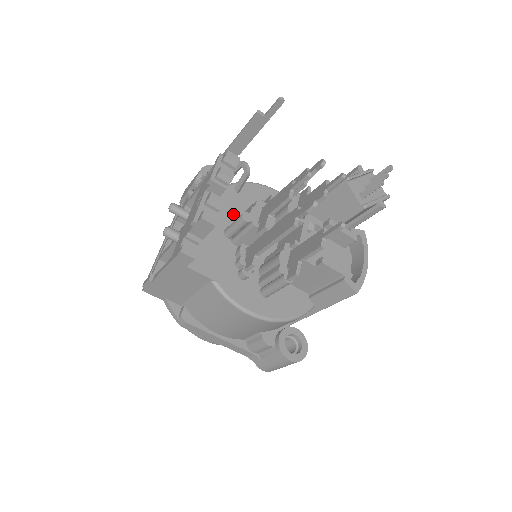
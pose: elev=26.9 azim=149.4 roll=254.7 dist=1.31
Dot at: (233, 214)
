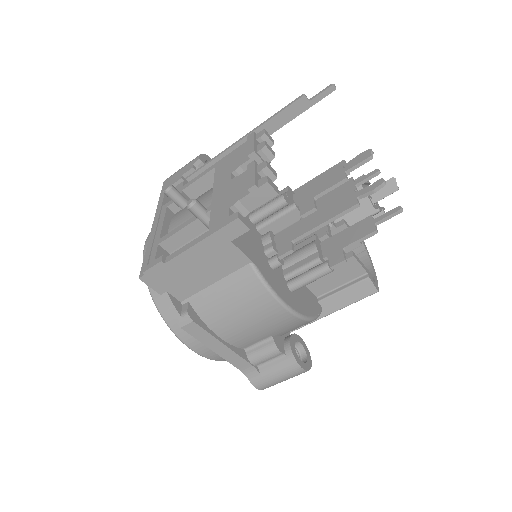
Dot at: occluded
